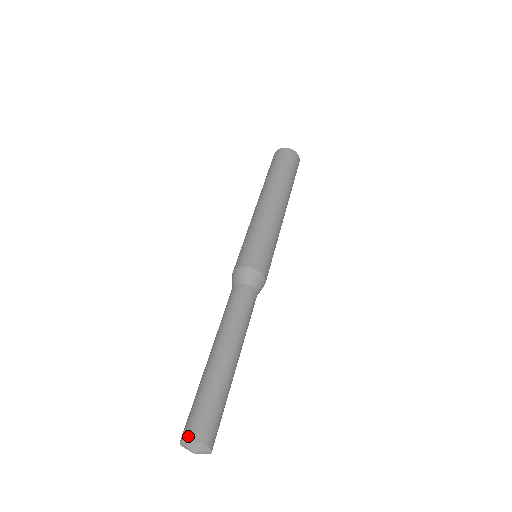
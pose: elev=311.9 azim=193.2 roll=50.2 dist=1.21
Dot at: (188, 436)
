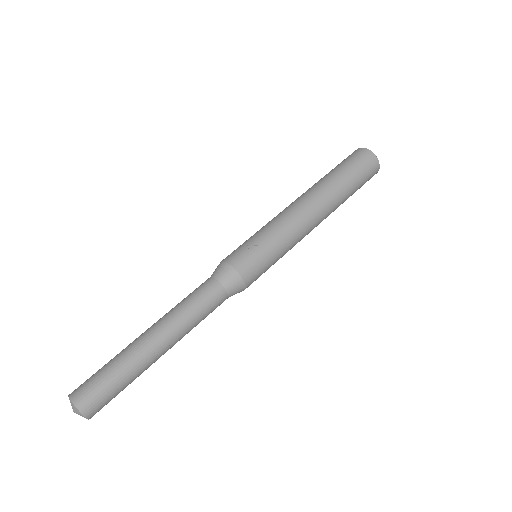
Dot at: (79, 405)
